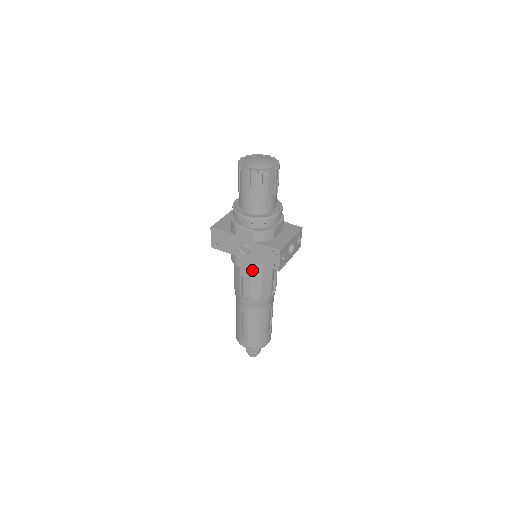
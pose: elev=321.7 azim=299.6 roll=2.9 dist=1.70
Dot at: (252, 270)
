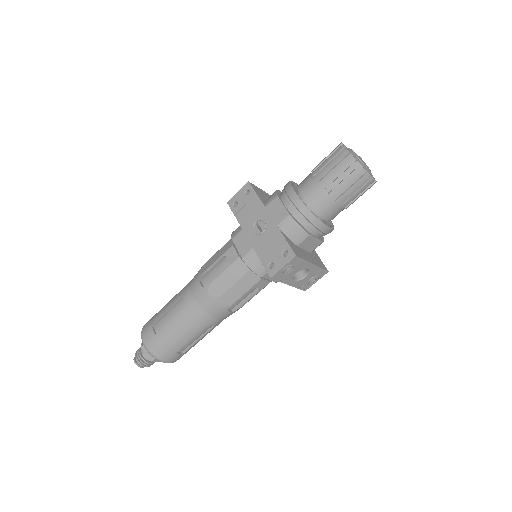
Dot at: (243, 256)
